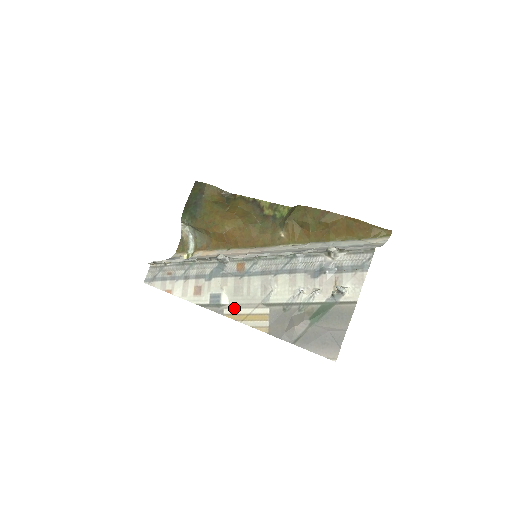
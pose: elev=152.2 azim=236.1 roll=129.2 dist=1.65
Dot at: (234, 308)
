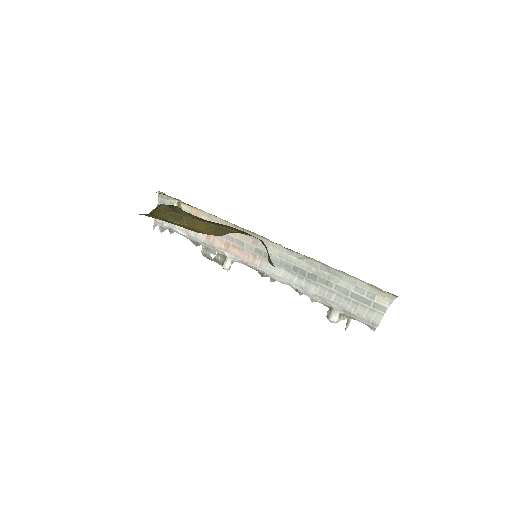
Dot at: occluded
